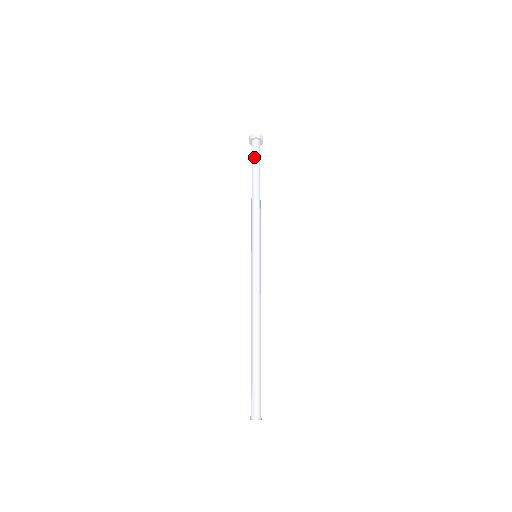
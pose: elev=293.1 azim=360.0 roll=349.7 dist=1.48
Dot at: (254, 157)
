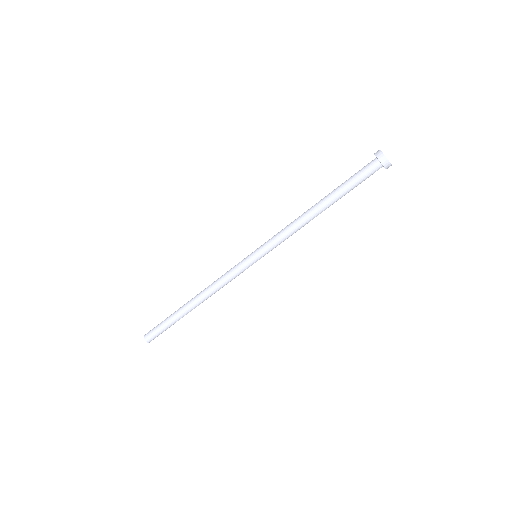
Dot at: (354, 175)
